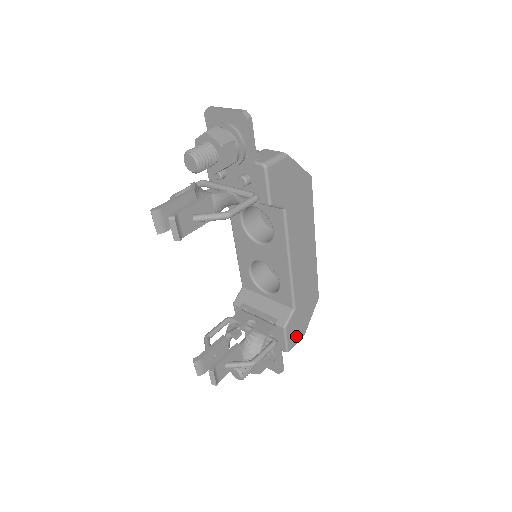
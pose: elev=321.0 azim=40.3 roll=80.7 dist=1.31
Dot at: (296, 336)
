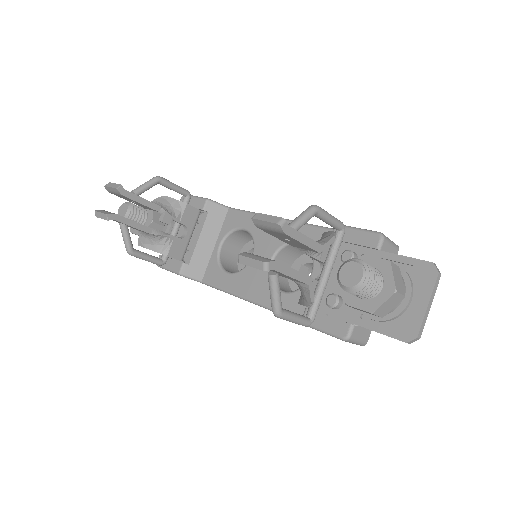
Dot at: occluded
